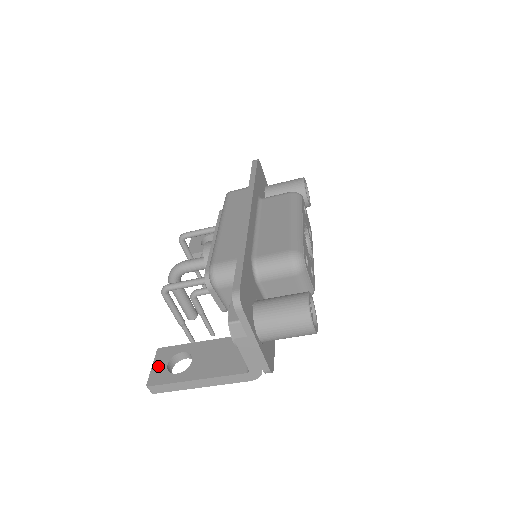
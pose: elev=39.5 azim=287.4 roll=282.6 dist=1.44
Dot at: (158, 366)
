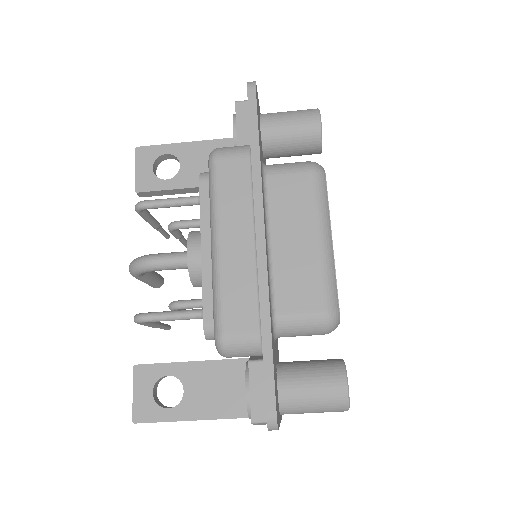
Dot at: (141, 394)
